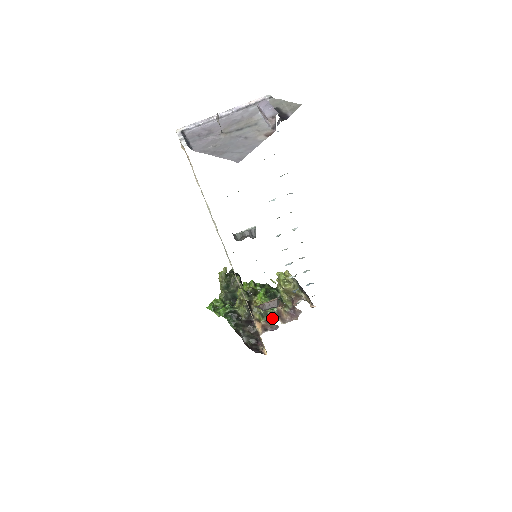
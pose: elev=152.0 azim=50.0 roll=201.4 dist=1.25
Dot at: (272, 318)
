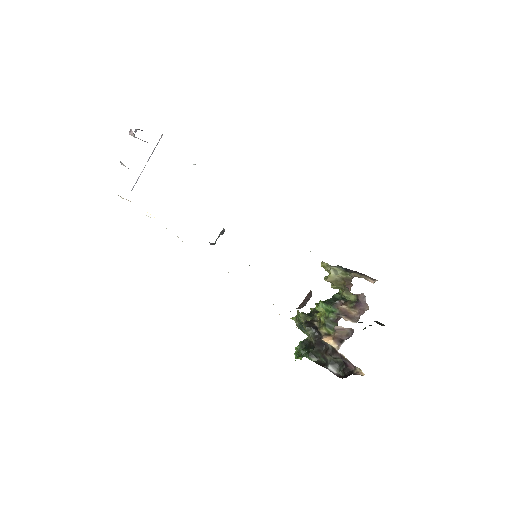
Dot at: (337, 322)
